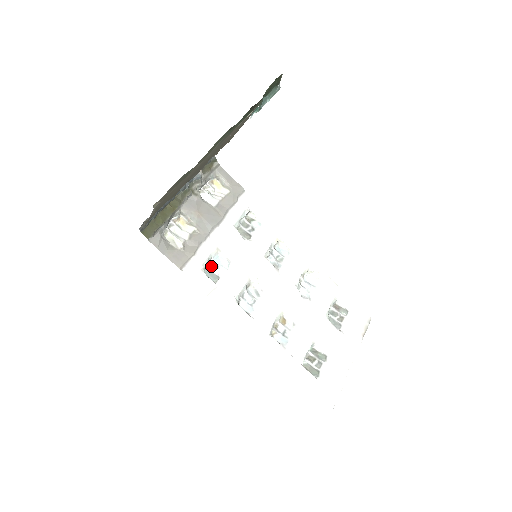
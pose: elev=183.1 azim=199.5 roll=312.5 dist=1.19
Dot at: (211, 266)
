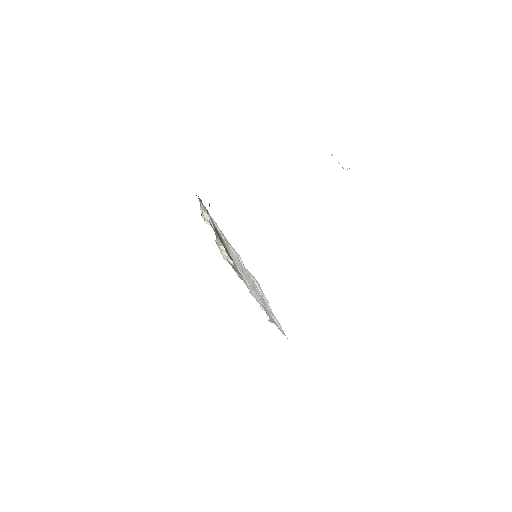
Dot at: (236, 272)
